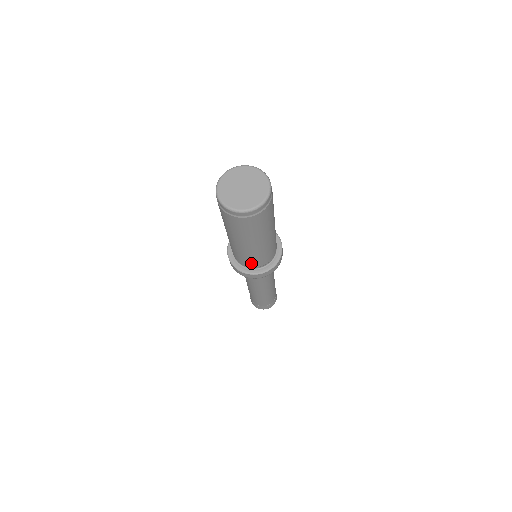
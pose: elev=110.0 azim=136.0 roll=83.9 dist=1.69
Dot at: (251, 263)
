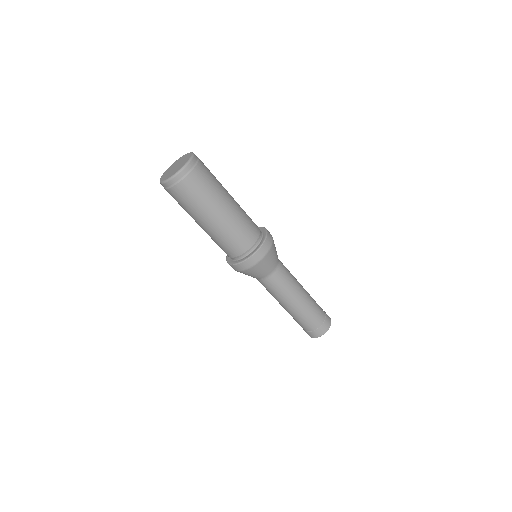
Dot at: (232, 250)
